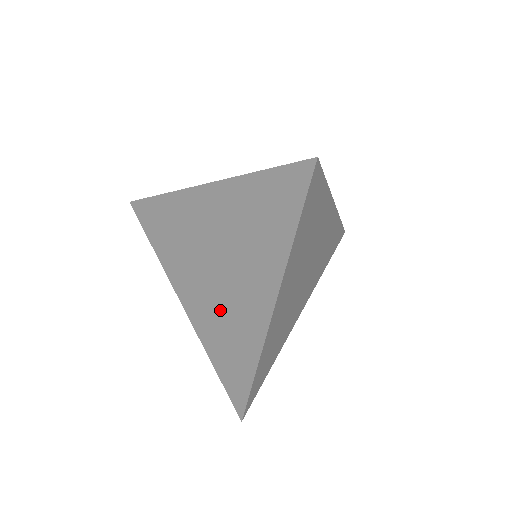
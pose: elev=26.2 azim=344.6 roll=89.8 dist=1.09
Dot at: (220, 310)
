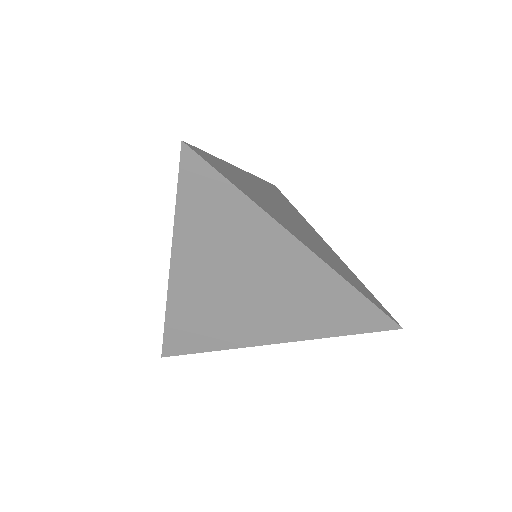
Dot at: (288, 303)
